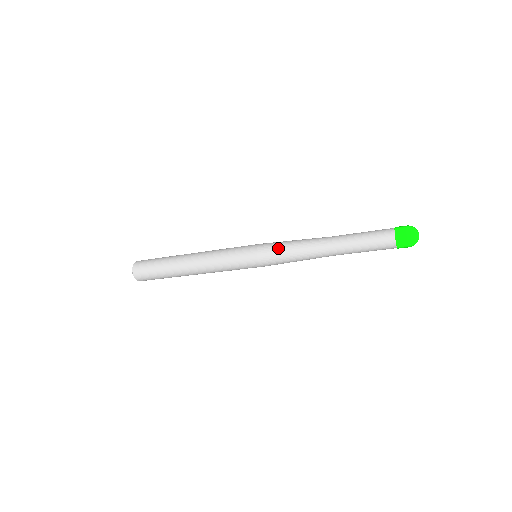
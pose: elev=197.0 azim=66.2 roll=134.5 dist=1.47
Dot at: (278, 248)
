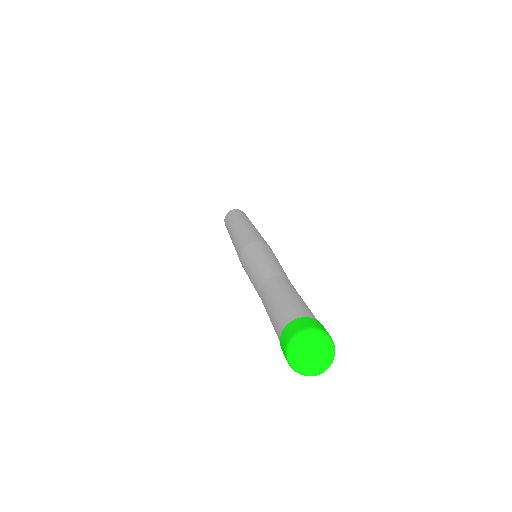
Dot at: occluded
